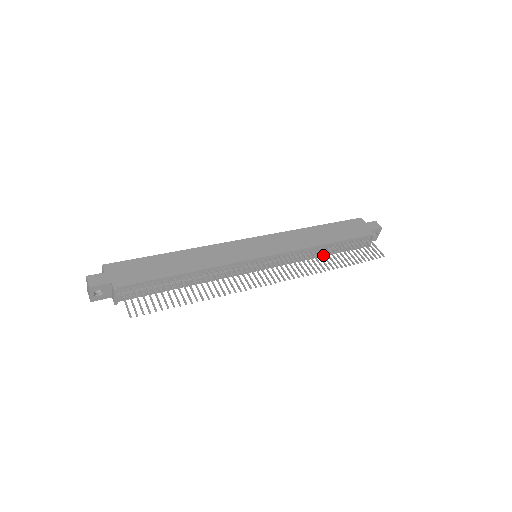
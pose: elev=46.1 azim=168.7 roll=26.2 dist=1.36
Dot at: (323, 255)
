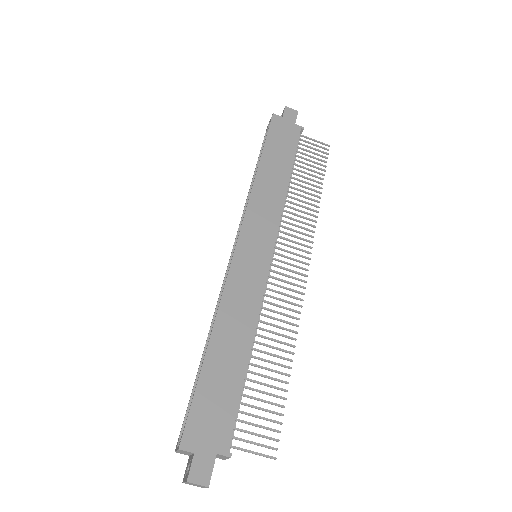
Dot at: (298, 195)
